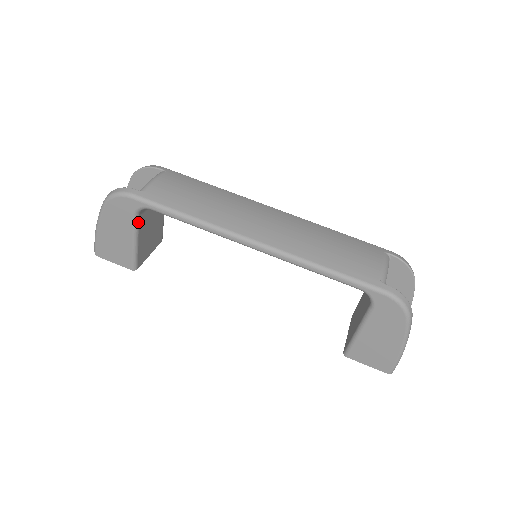
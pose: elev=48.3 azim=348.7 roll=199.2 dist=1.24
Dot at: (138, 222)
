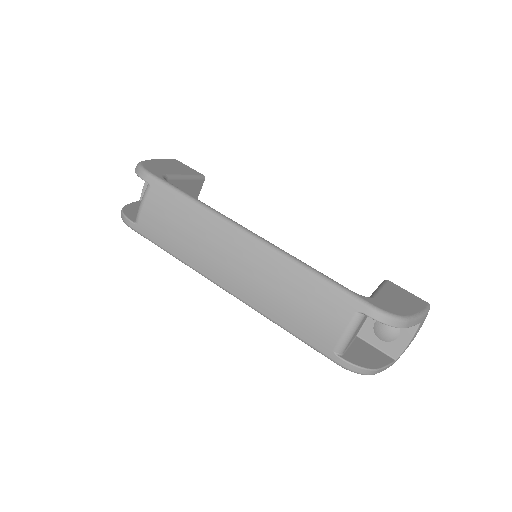
Dot at: occluded
